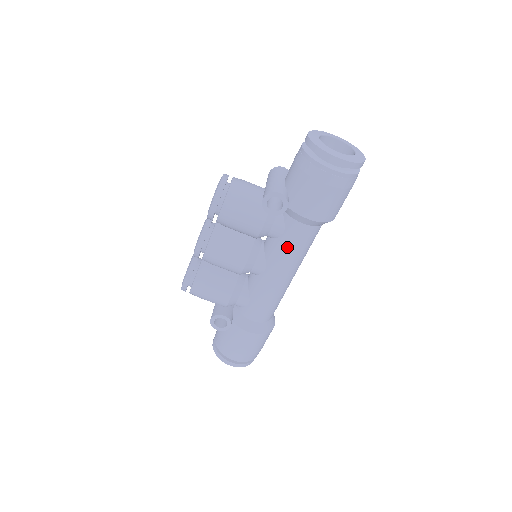
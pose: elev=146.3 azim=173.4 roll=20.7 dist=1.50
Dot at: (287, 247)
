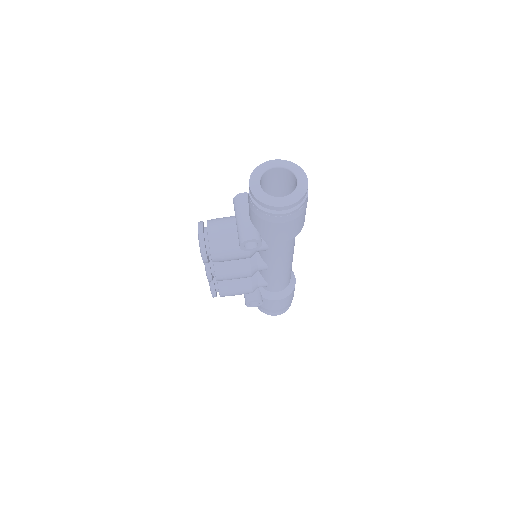
Dot at: (277, 255)
